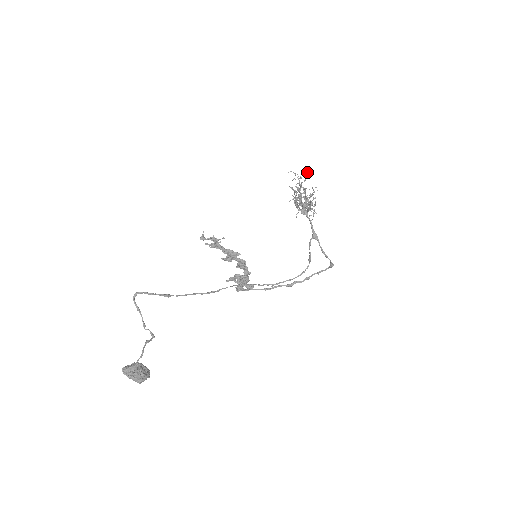
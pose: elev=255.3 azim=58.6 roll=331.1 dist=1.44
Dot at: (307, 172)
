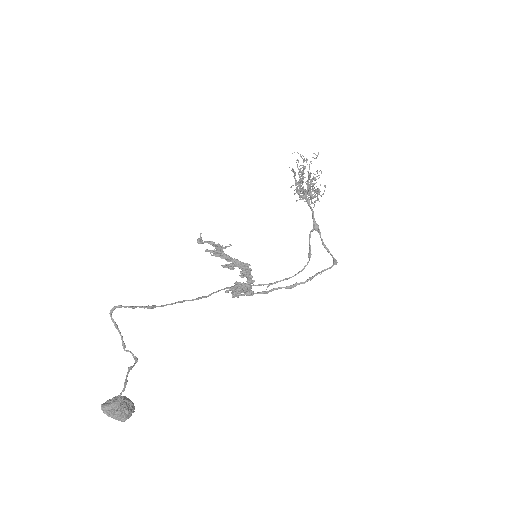
Dot at: occluded
